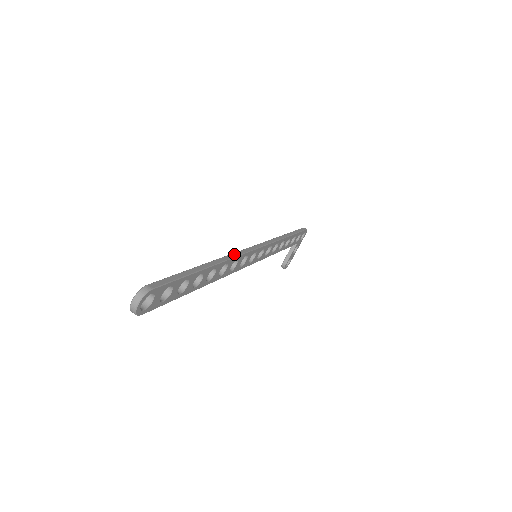
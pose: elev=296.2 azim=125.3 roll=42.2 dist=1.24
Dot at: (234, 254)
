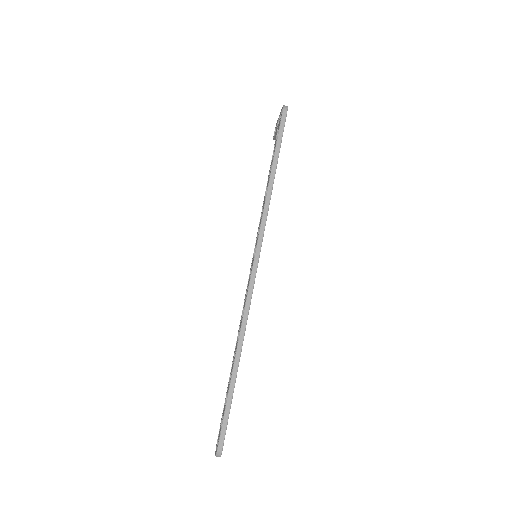
Dot at: (244, 318)
